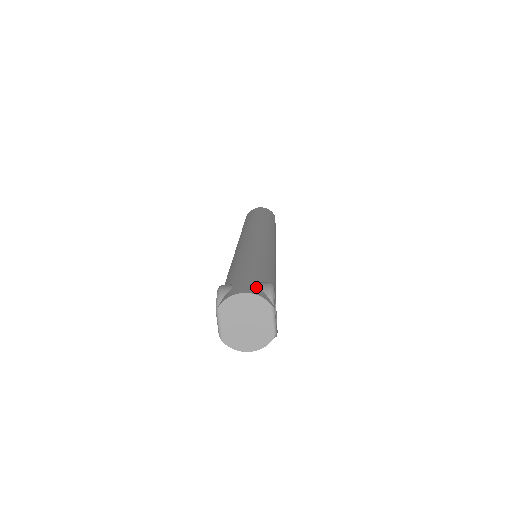
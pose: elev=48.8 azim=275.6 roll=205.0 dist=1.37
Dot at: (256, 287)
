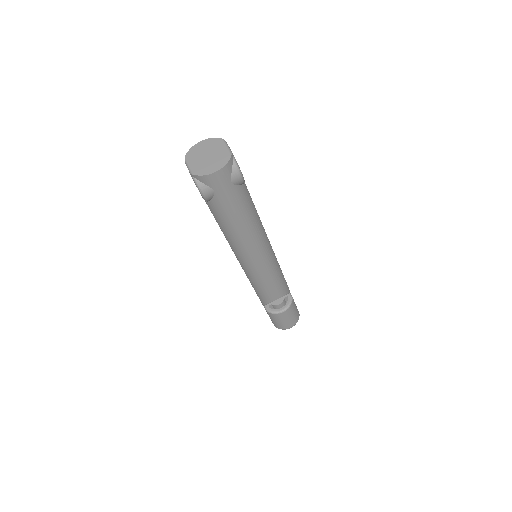
Dot at: occluded
